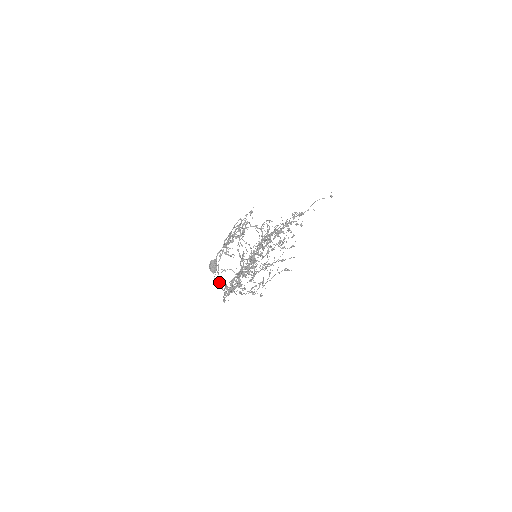
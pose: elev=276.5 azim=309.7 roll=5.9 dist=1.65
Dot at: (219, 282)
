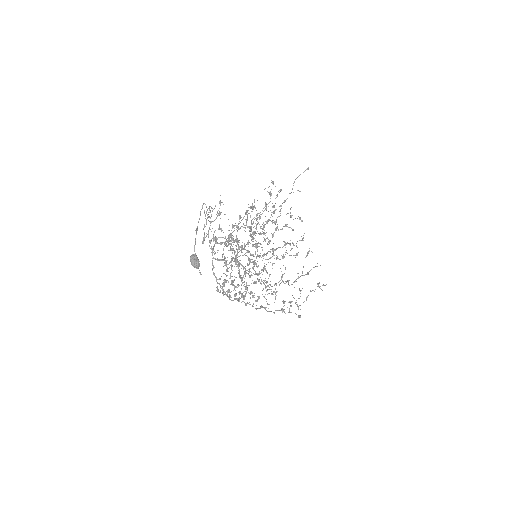
Dot at: occluded
